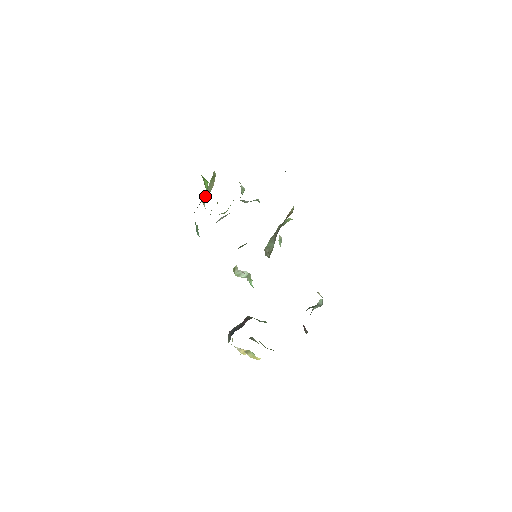
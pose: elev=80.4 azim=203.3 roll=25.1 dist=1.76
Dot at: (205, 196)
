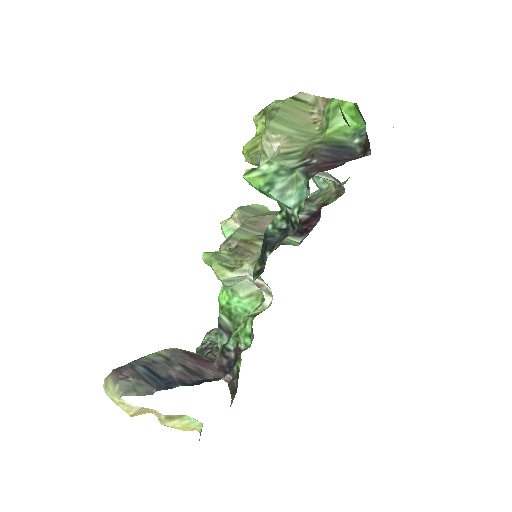
Dot at: (278, 124)
